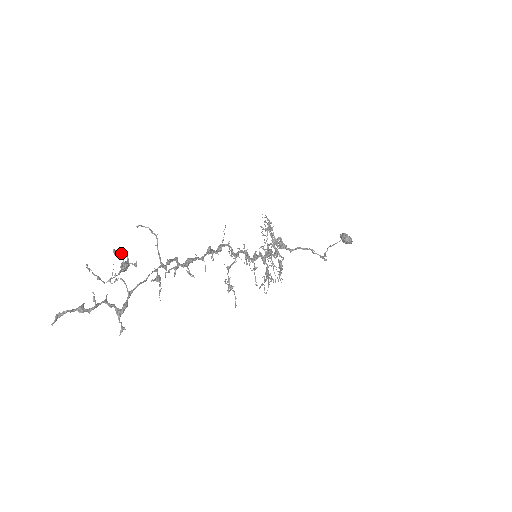
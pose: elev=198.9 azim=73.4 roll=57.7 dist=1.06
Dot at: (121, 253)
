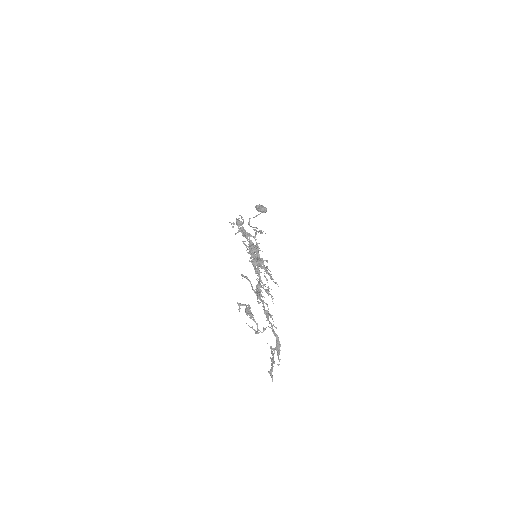
Dot at: occluded
